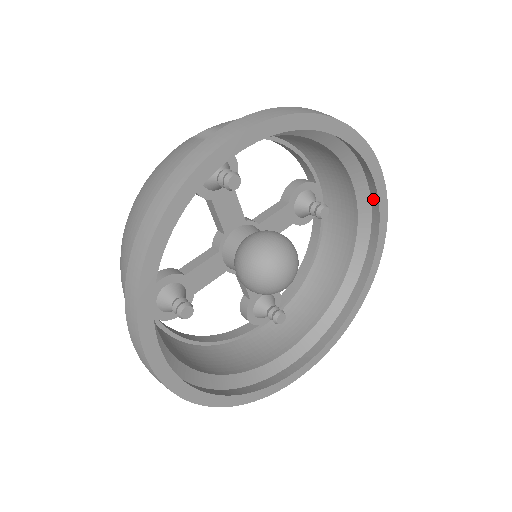
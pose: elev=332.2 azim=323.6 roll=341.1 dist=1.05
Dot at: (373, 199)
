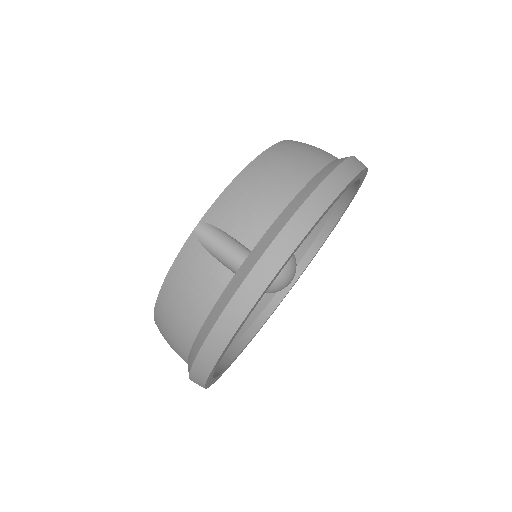
Dot at: occluded
